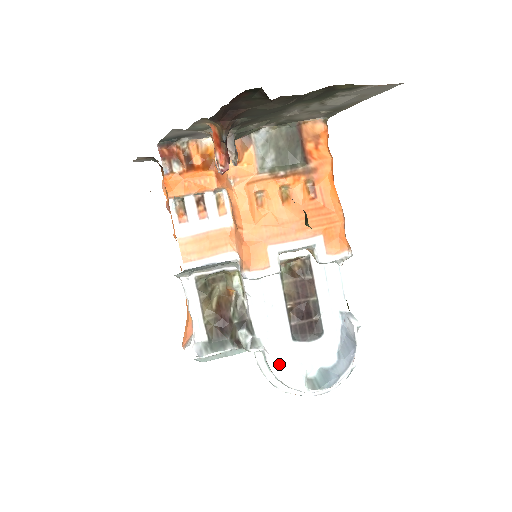
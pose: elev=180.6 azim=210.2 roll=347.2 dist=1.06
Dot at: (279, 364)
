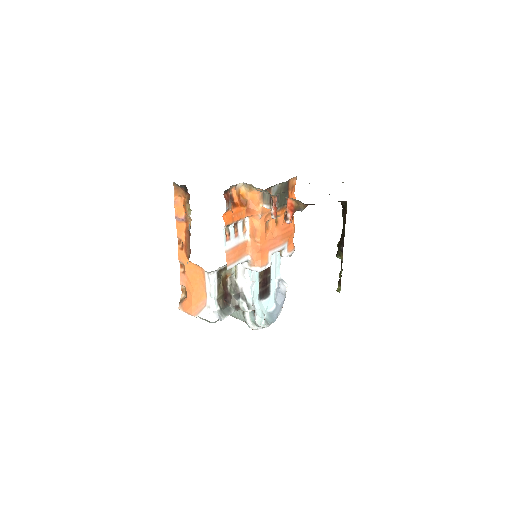
Dot at: (256, 315)
